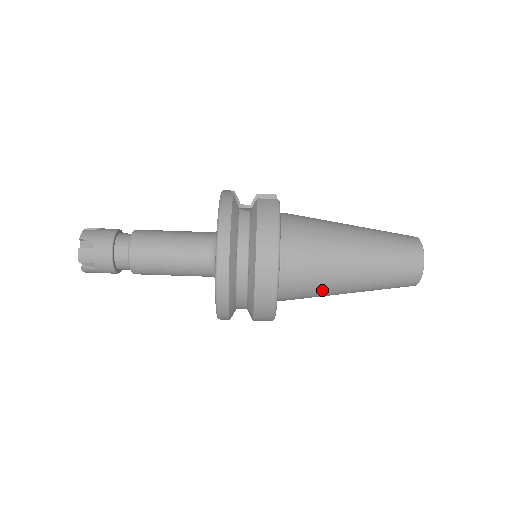
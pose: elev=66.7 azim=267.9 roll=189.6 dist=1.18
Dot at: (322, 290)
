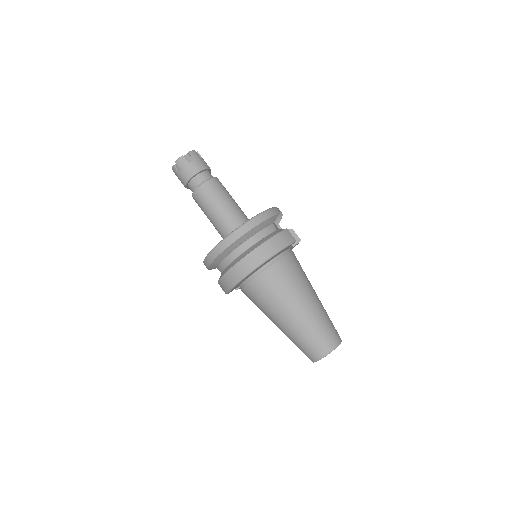
Dot at: (265, 307)
